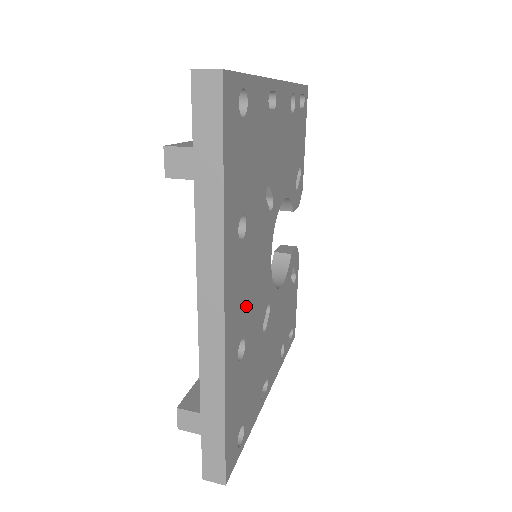
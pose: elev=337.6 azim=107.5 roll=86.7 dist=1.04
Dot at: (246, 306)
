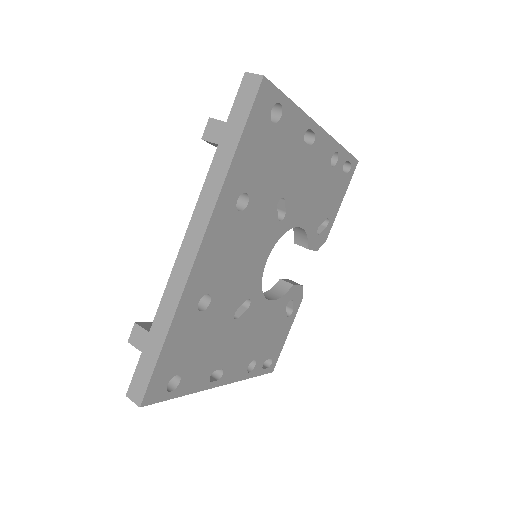
Dot at: (223, 271)
